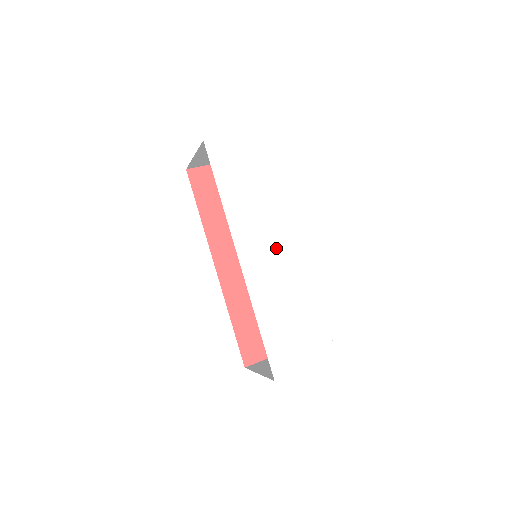
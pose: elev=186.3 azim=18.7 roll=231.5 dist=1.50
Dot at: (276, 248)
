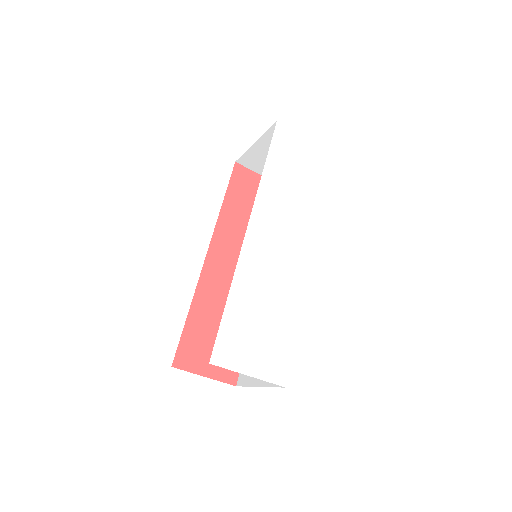
Dot at: (286, 244)
